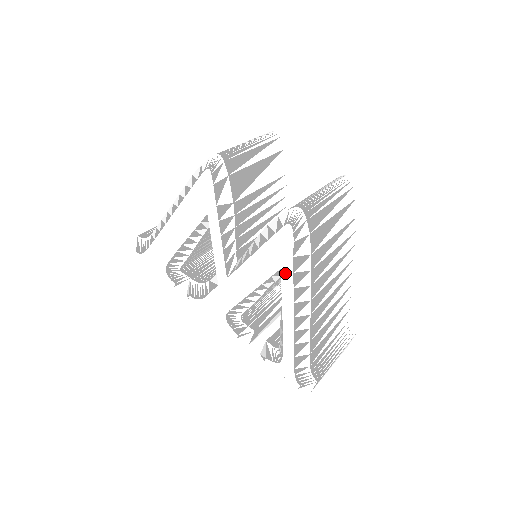
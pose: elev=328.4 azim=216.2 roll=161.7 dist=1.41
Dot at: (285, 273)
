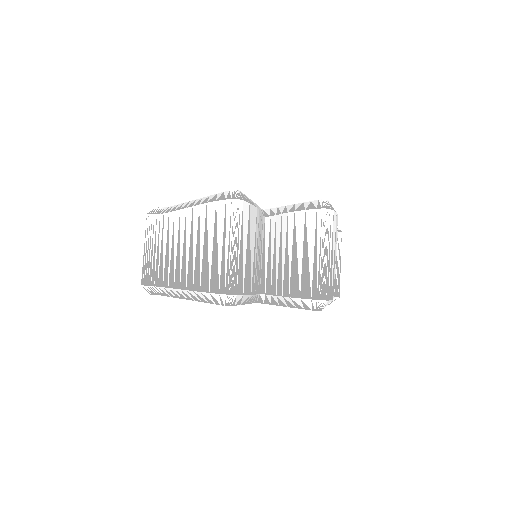
Dot at: occluded
